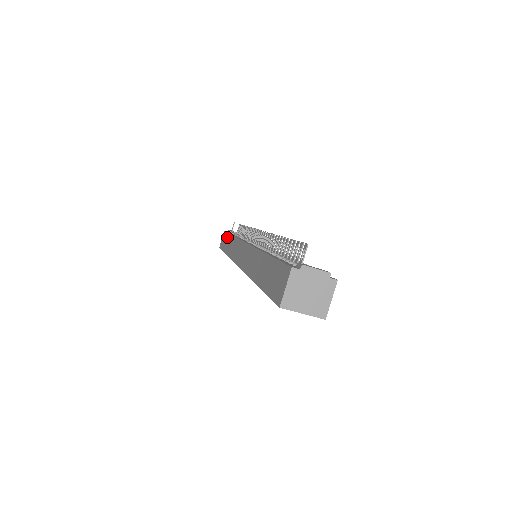
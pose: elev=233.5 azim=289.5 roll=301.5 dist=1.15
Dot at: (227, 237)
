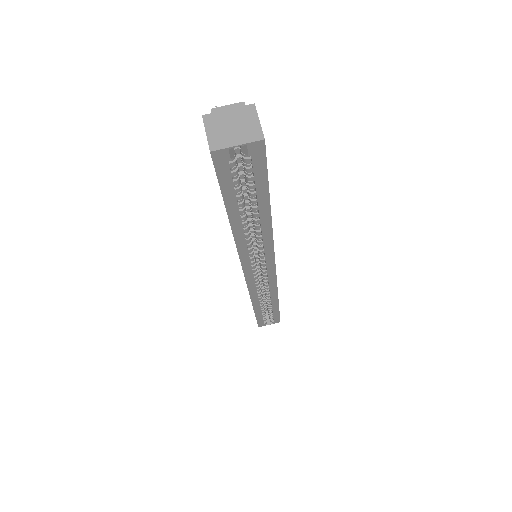
Dot at: occluded
